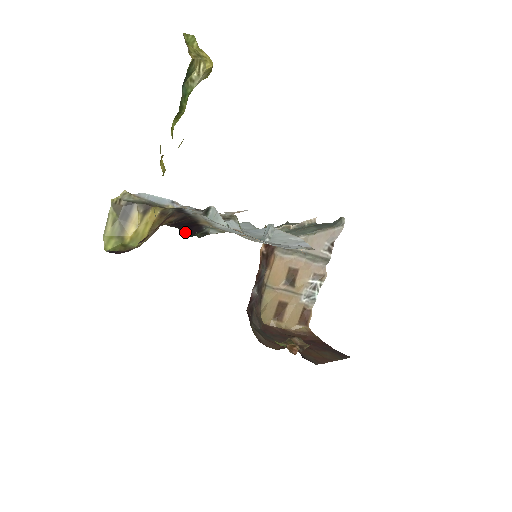
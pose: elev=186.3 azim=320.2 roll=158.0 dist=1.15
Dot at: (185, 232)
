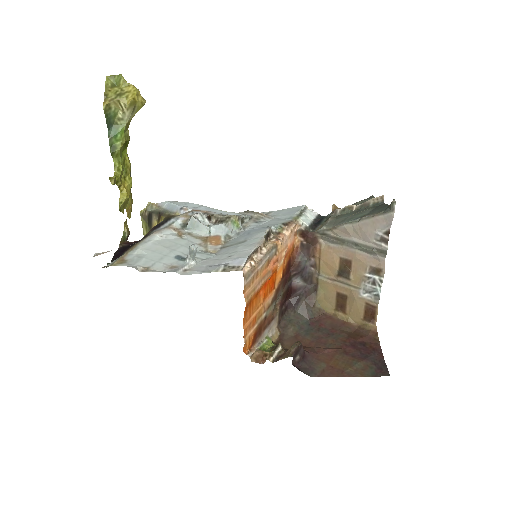
Dot at: (113, 258)
